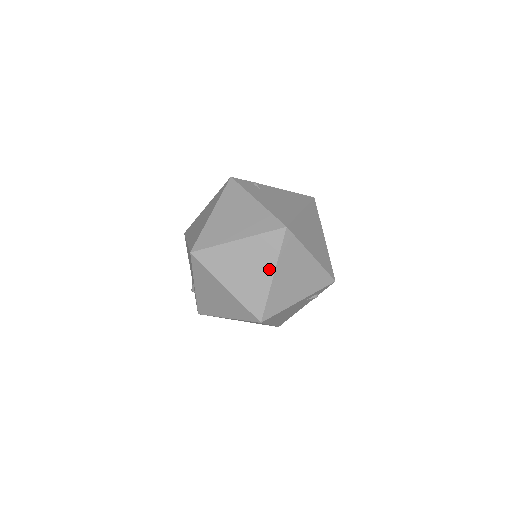
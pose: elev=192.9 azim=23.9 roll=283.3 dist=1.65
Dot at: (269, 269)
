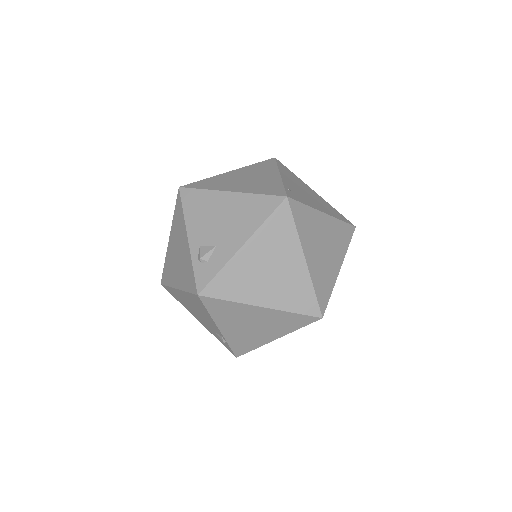
Dot at: (339, 260)
